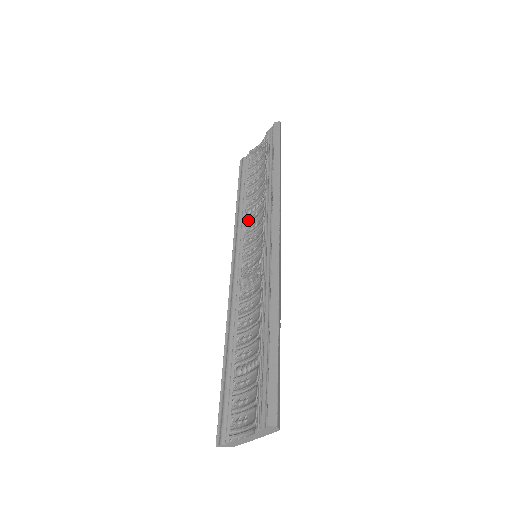
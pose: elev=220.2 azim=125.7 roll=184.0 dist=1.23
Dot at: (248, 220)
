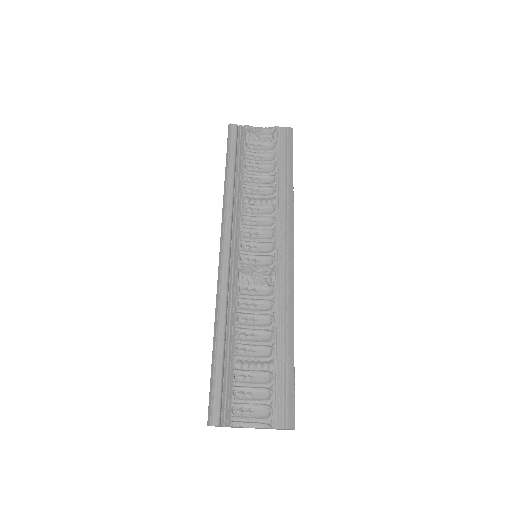
Dot at: (247, 210)
